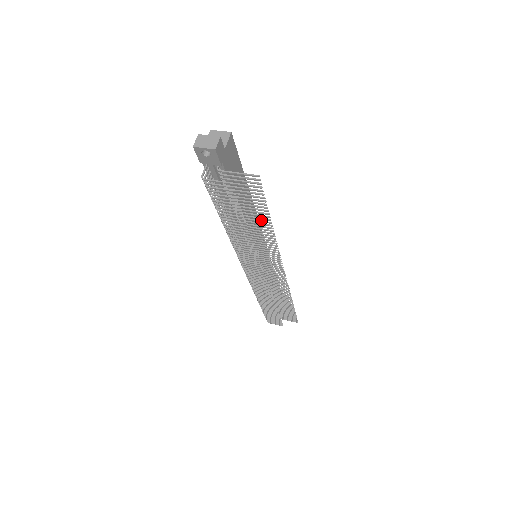
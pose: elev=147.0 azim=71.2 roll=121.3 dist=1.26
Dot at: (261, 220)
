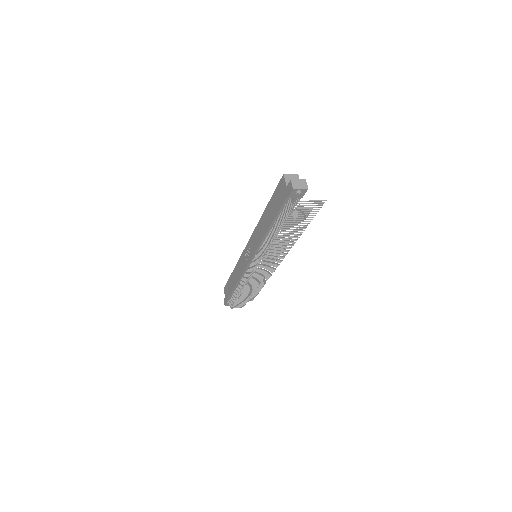
Dot at: occluded
